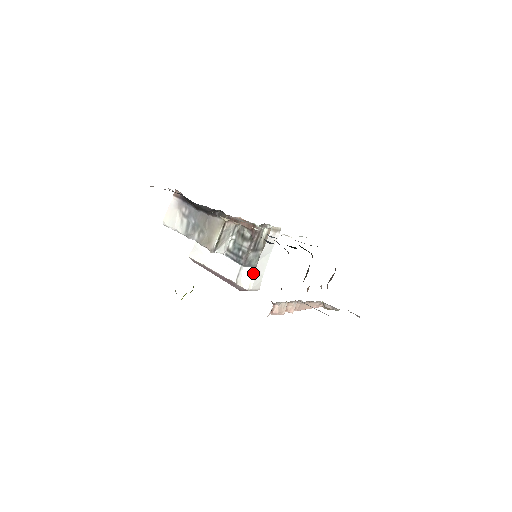
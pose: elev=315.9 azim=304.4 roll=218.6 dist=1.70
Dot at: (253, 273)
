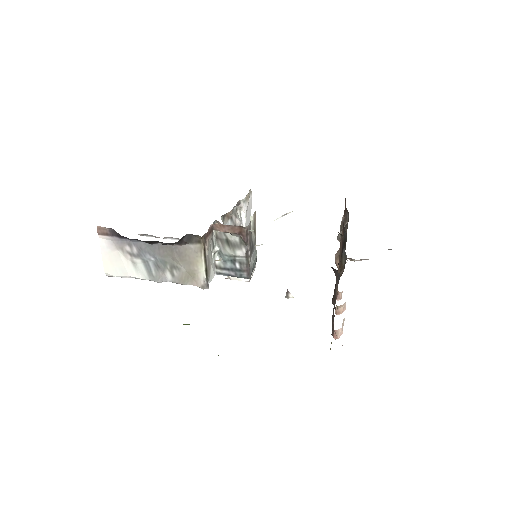
Dot at: occluded
